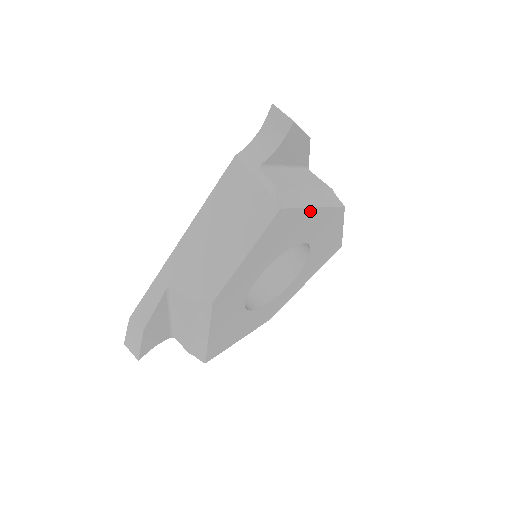
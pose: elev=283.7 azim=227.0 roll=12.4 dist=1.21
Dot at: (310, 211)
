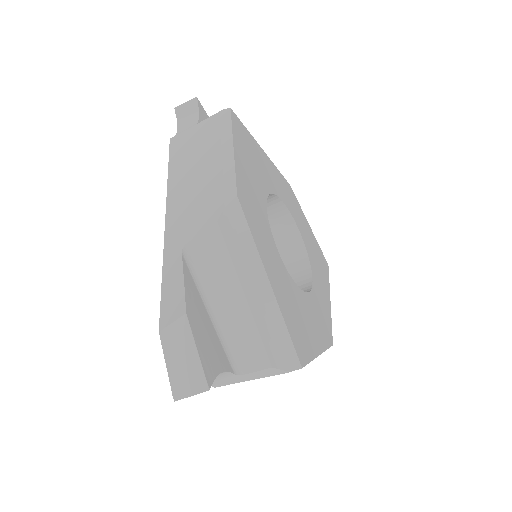
Dot at: (261, 150)
